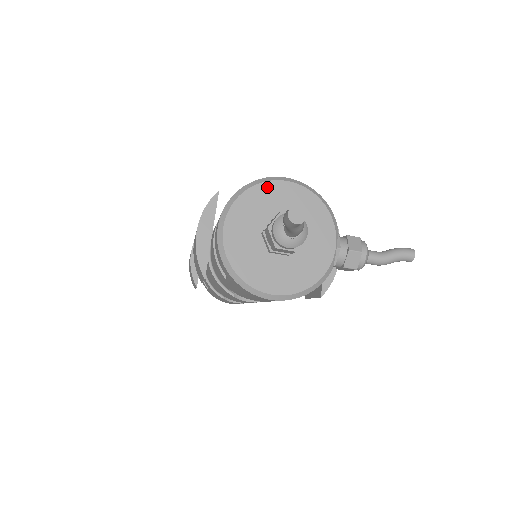
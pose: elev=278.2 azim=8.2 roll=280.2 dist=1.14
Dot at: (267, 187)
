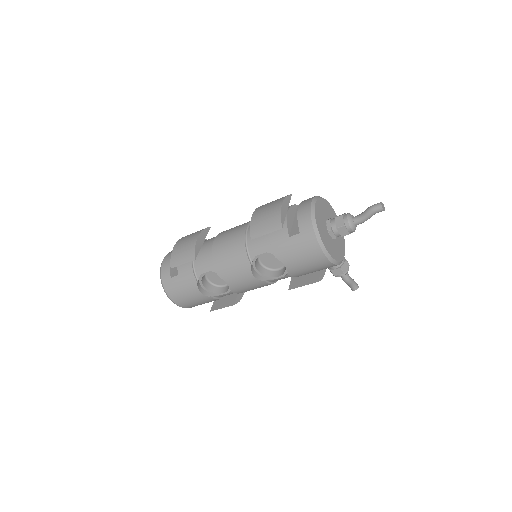
Dot at: (328, 204)
